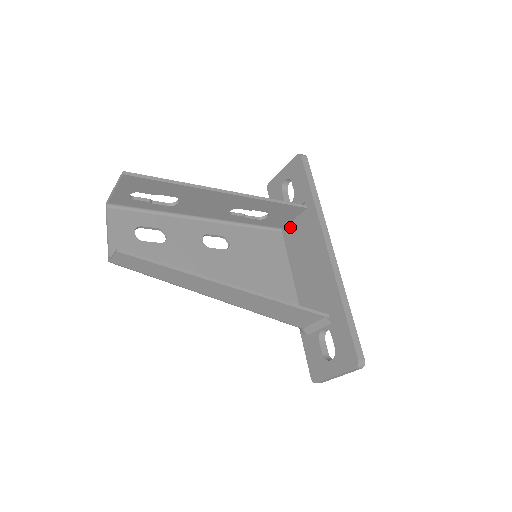
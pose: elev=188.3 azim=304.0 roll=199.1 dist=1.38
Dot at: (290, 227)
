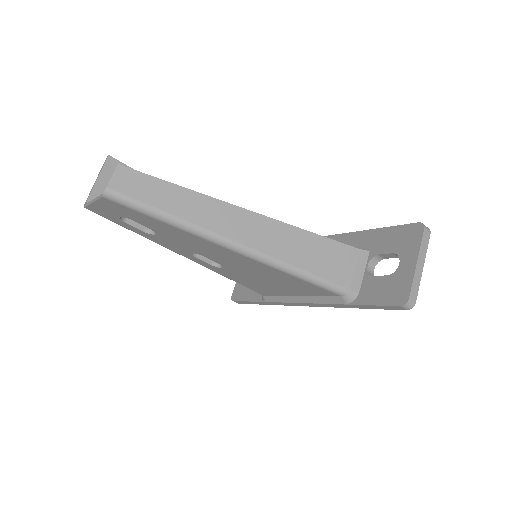
Dot at: occluded
